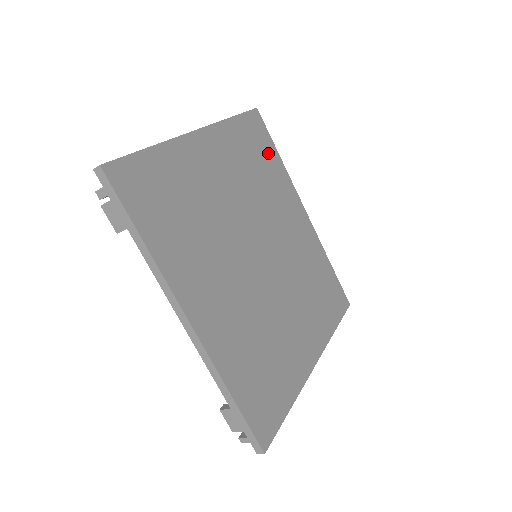
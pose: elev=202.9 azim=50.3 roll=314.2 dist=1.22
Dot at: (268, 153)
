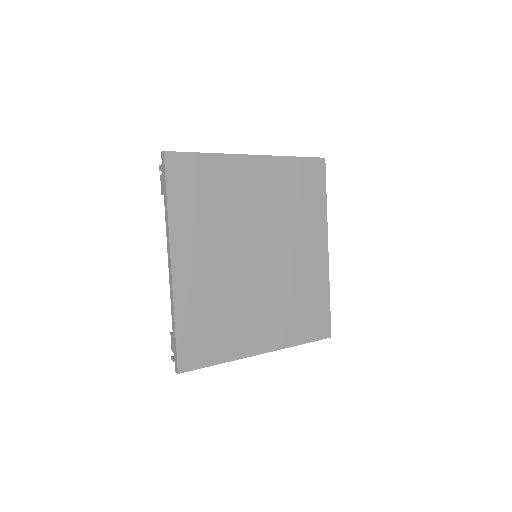
Dot at: (315, 193)
